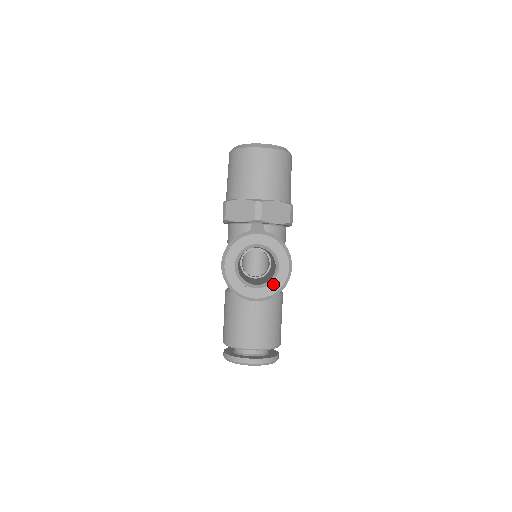
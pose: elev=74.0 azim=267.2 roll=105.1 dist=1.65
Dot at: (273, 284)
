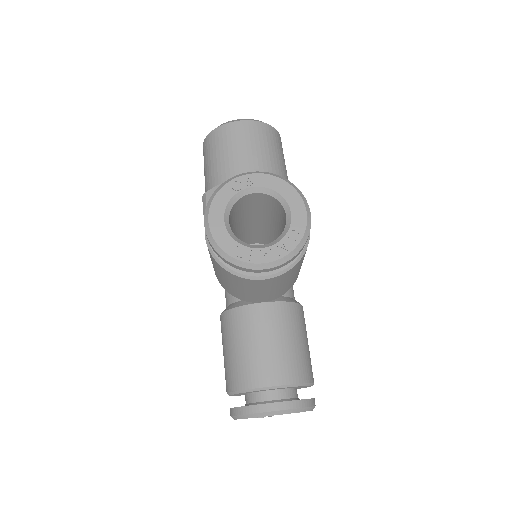
Dot at: (287, 238)
